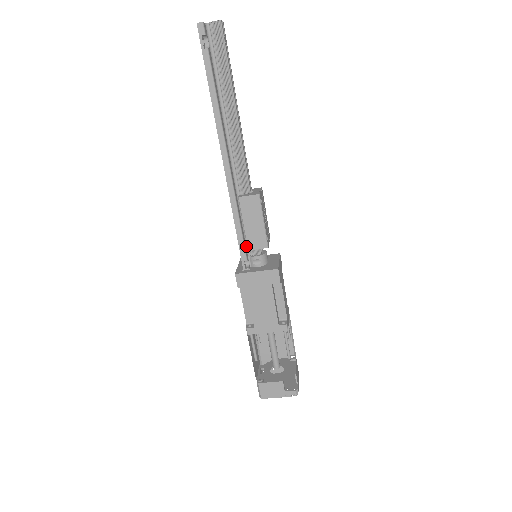
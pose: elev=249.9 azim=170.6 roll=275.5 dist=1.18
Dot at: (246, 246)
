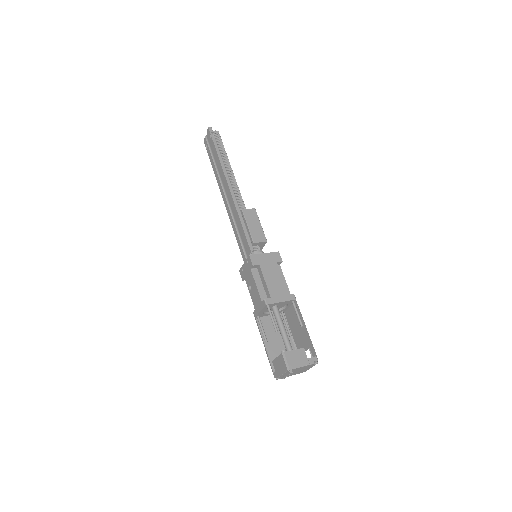
Dot at: occluded
